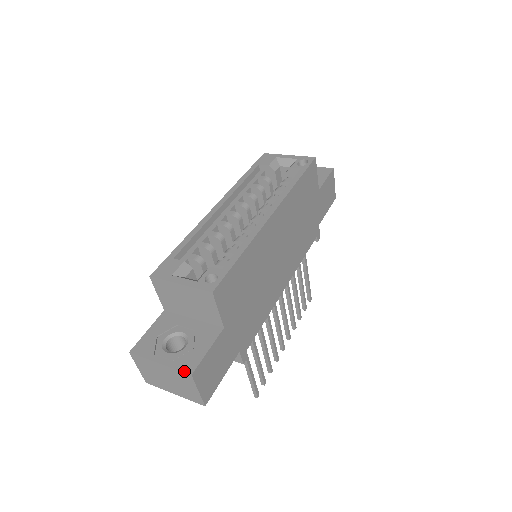
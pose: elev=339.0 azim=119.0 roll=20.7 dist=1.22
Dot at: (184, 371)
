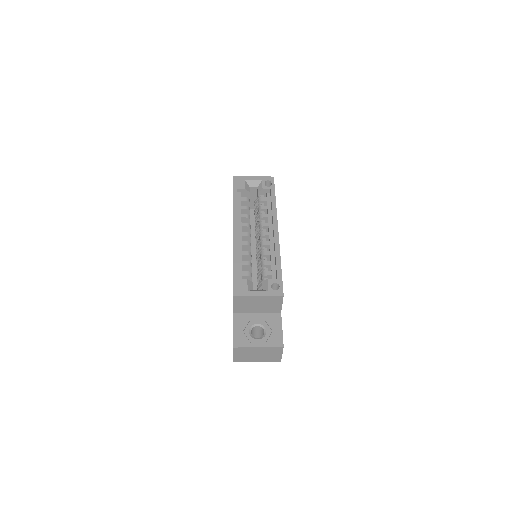
Dot at: (278, 346)
